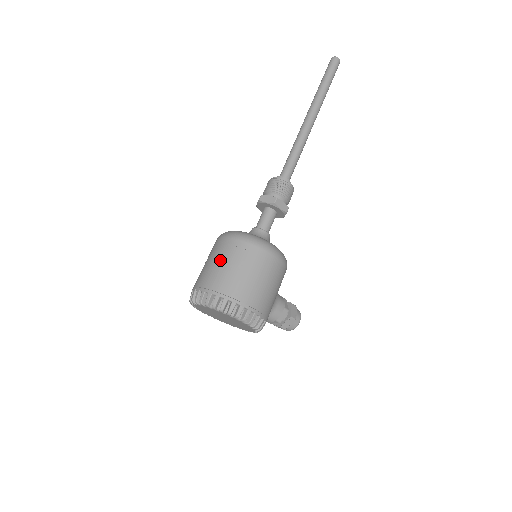
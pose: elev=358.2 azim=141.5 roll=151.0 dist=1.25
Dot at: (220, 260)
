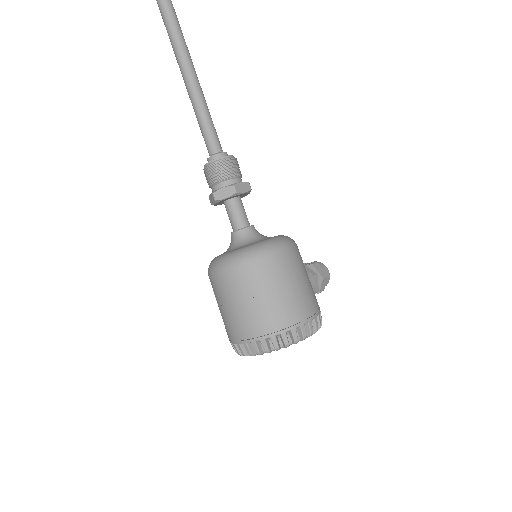
Dot at: (242, 300)
